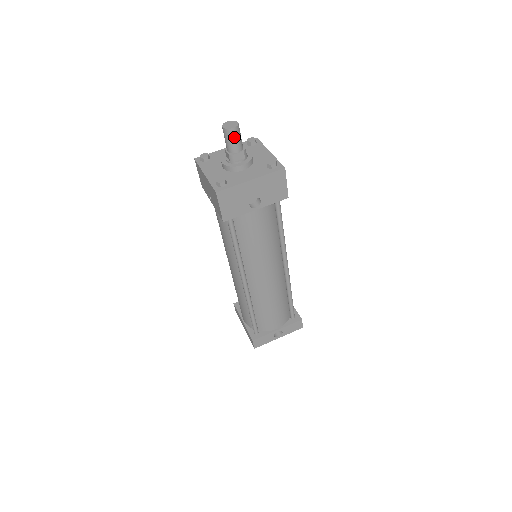
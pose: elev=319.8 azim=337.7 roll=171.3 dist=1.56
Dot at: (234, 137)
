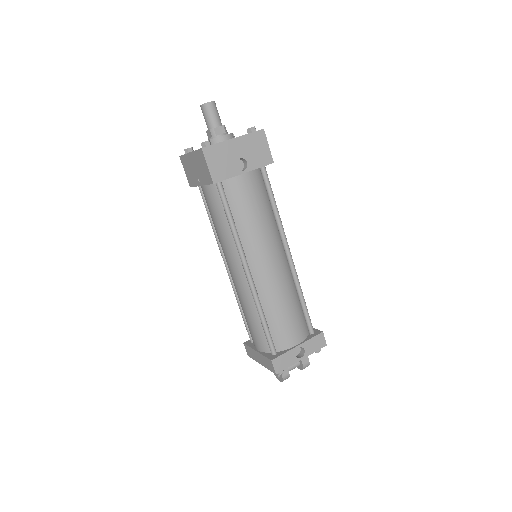
Dot at: (212, 111)
